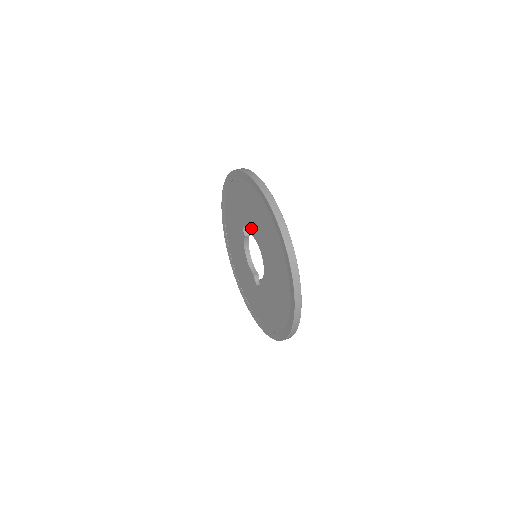
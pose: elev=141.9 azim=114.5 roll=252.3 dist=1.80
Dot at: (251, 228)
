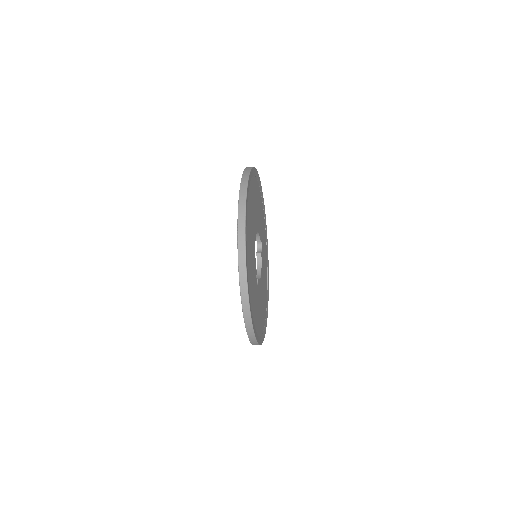
Dot at: occluded
